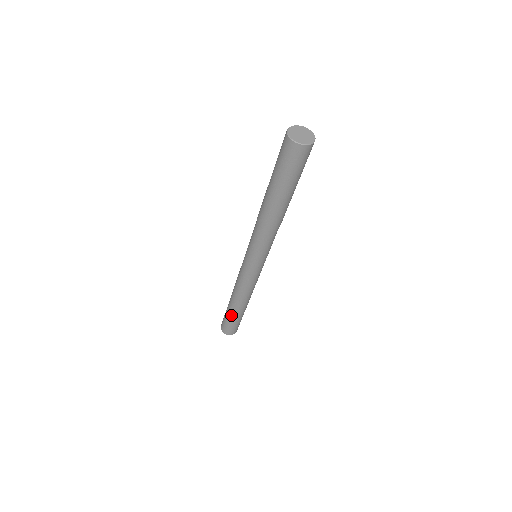
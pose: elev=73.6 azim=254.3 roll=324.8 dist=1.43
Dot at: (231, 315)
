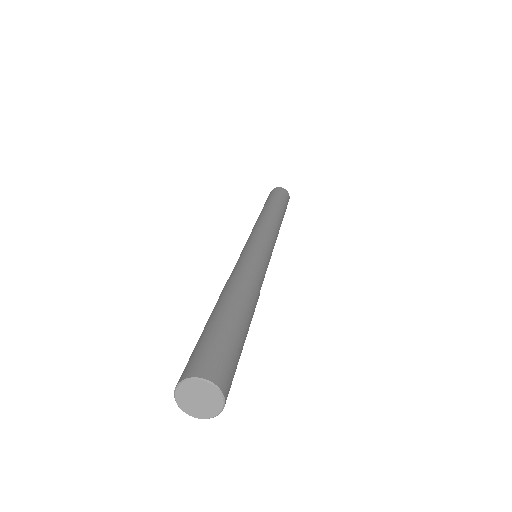
Dot at: occluded
